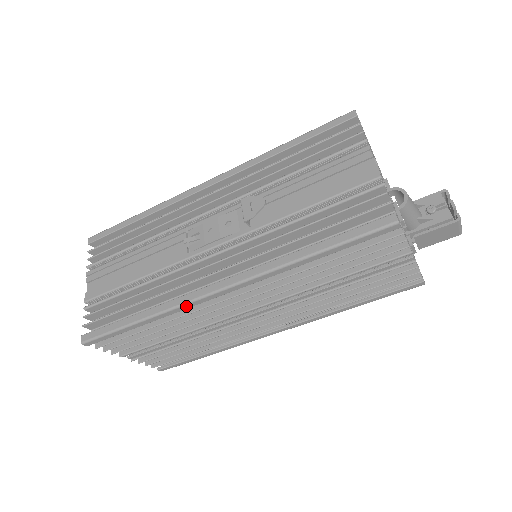
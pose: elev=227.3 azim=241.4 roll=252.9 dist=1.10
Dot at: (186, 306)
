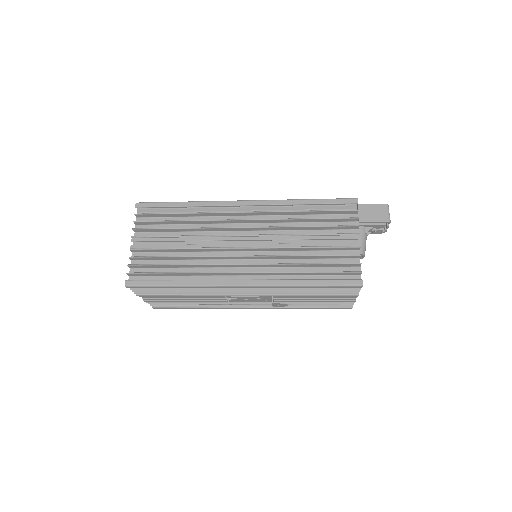
Dot at: occluded
